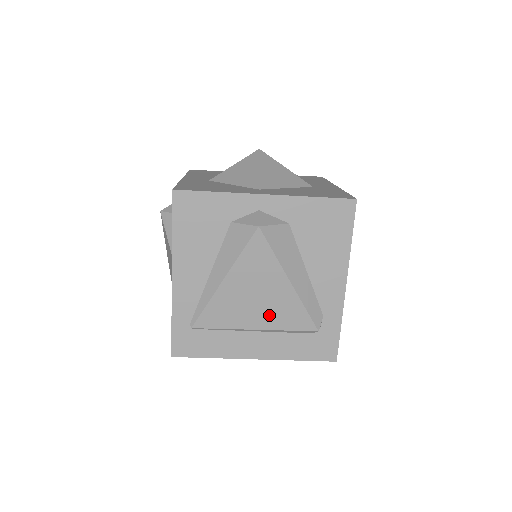
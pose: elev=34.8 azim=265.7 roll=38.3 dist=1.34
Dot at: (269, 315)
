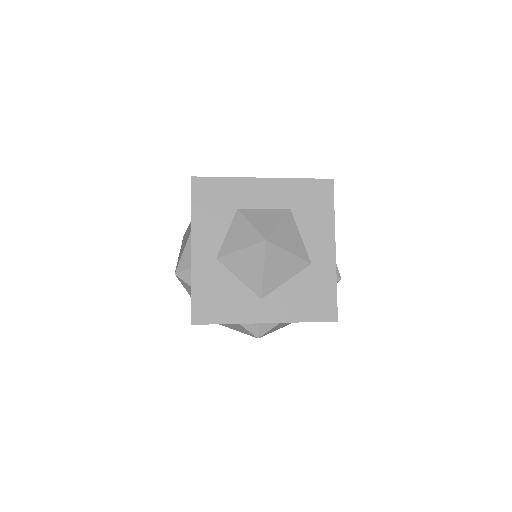
Dot at: occluded
